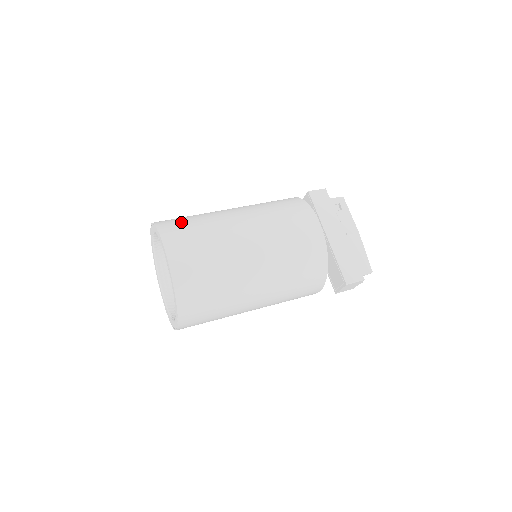
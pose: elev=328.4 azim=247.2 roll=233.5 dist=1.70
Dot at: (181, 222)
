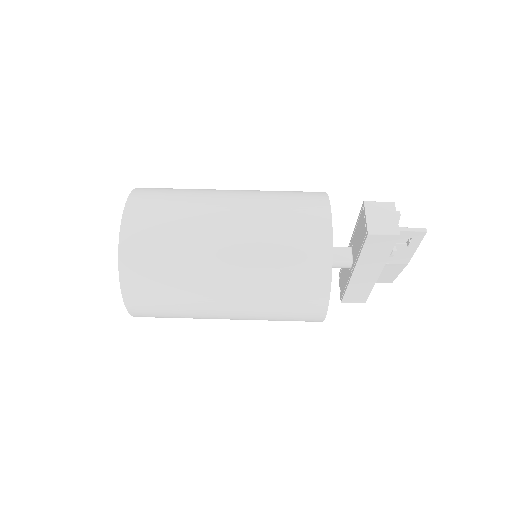
Dot at: (151, 277)
